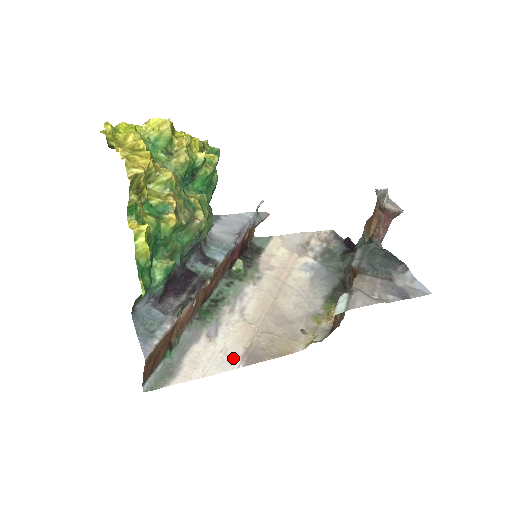
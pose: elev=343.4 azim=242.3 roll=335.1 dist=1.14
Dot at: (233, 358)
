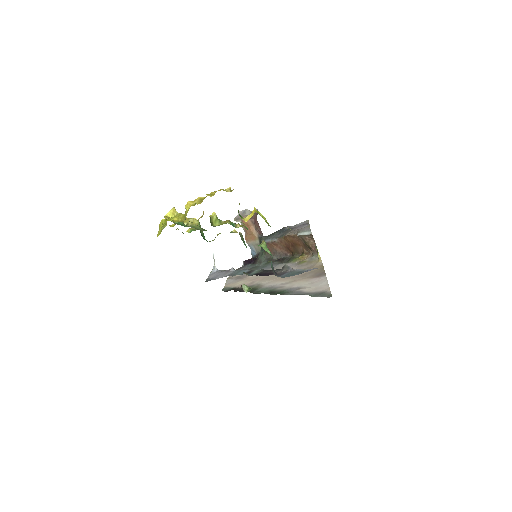
Dot at: (318, 280)
